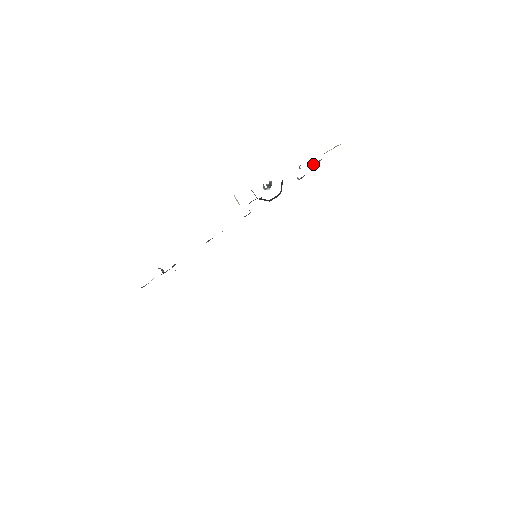
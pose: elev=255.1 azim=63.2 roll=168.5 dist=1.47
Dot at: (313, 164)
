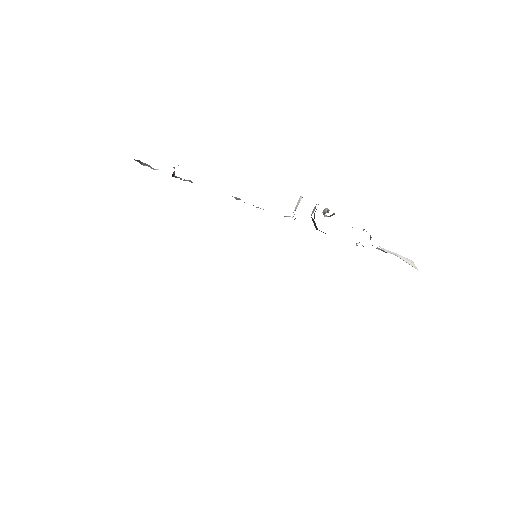
Dot at: occluded
